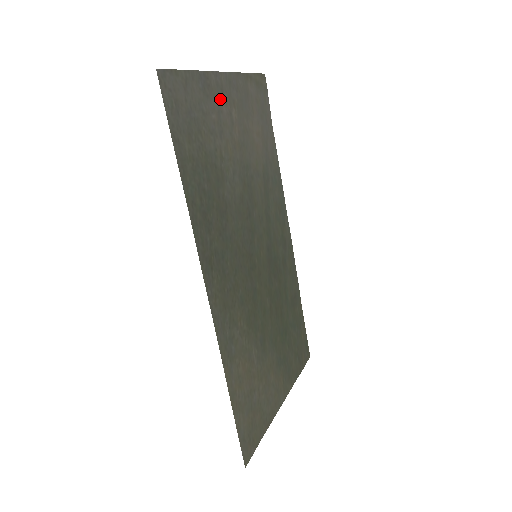
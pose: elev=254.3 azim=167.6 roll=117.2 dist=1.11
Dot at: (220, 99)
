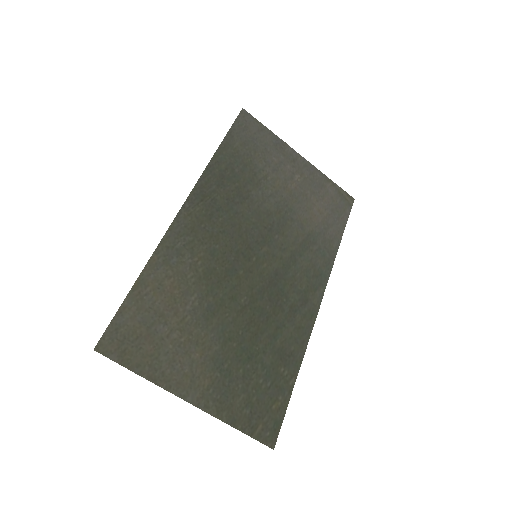
Dot at: (288, 160)
